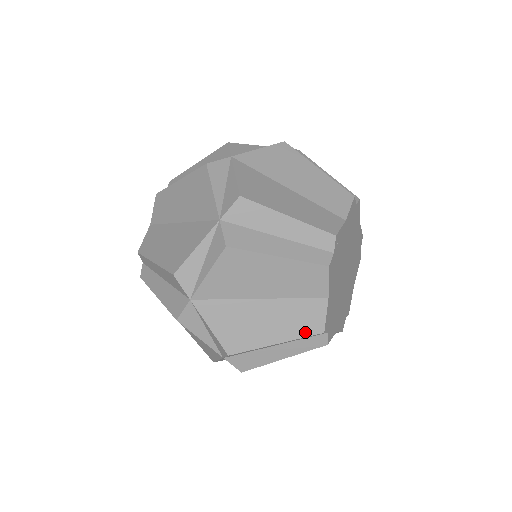
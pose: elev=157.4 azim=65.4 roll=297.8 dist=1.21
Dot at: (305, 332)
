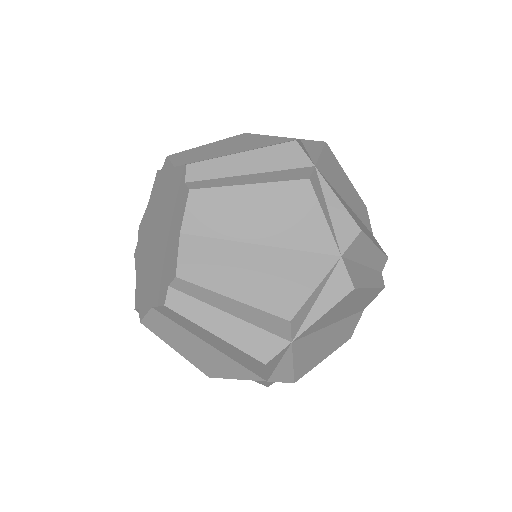
Dot at: (343, 342)
